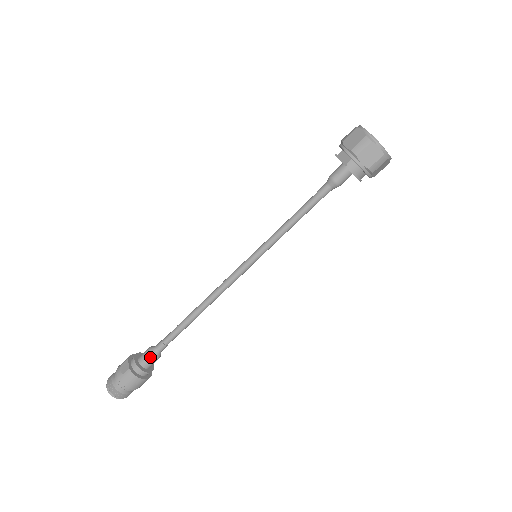
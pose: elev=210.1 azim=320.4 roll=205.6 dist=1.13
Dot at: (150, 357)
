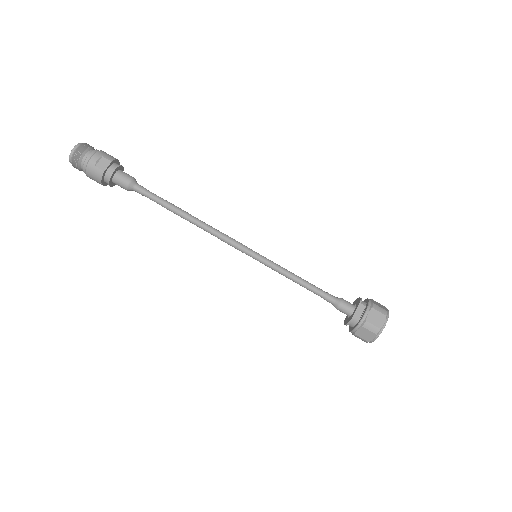
Dot at: (125, 185)
